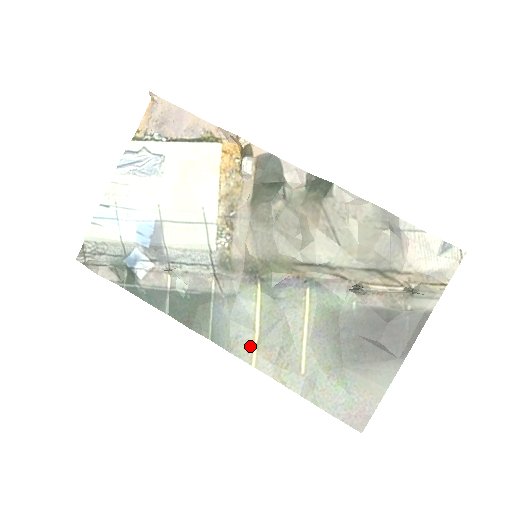
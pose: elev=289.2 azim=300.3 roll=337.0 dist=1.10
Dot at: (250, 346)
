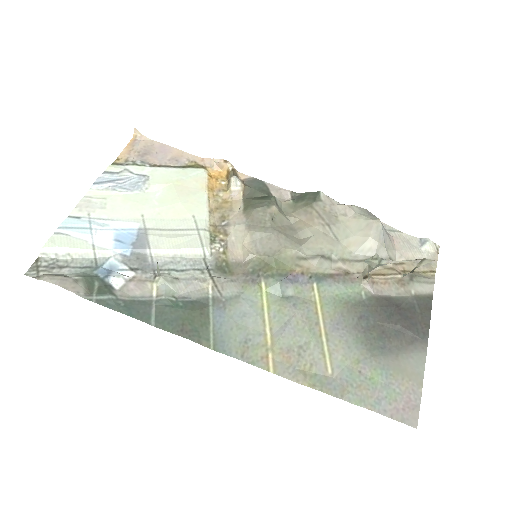
Dot at: (263, 350)
